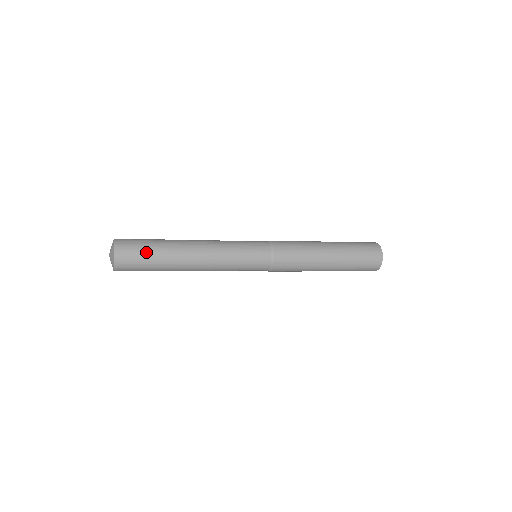
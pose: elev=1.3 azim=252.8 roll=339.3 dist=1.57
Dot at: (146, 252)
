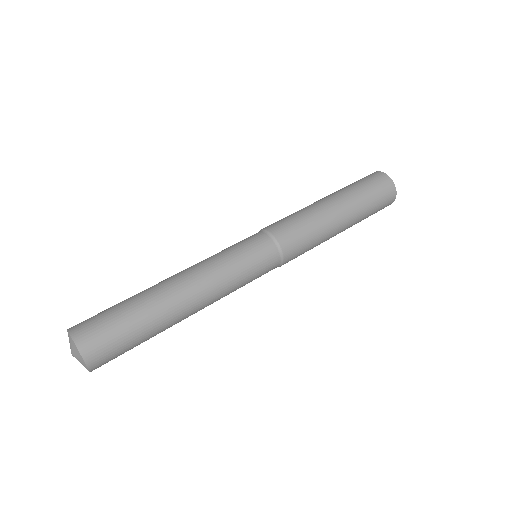
Dot at: (120, 323)
